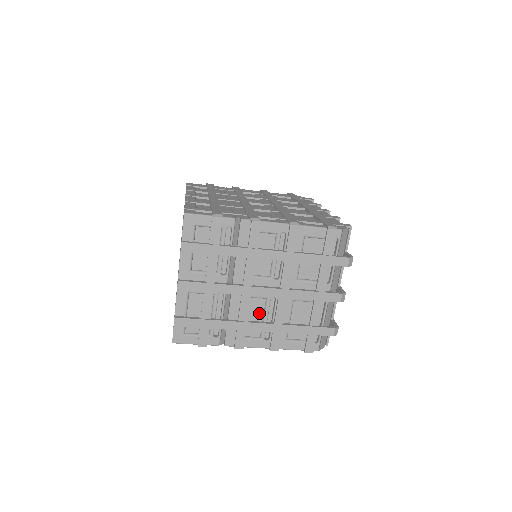
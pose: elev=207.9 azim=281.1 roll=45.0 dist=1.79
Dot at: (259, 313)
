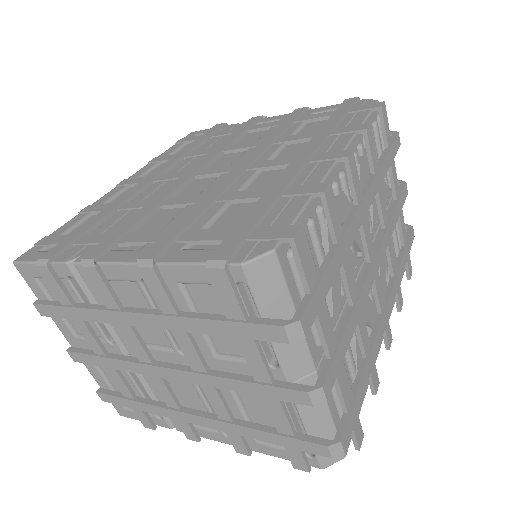
Dot at: (195, 396)
